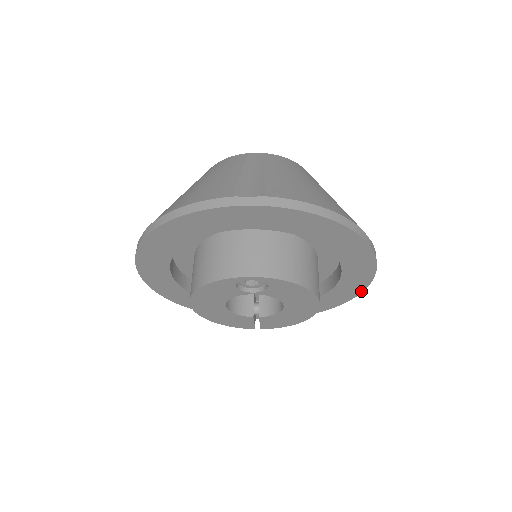
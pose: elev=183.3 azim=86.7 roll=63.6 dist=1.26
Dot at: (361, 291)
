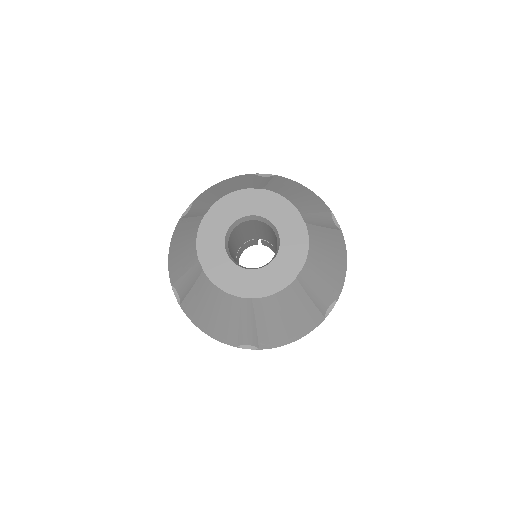
Dot at: occluded
